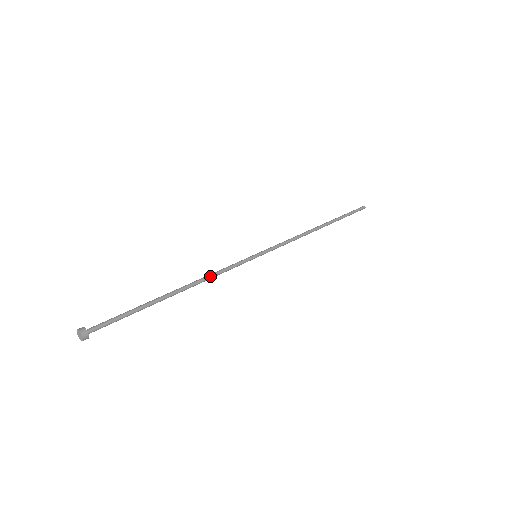
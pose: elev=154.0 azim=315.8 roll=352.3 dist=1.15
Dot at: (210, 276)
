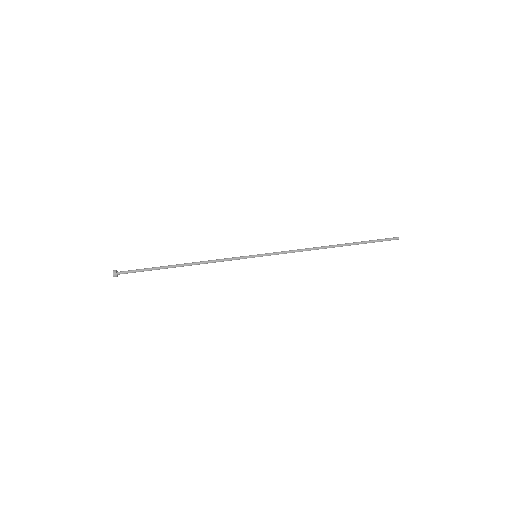
Dot at: (210, 261)
